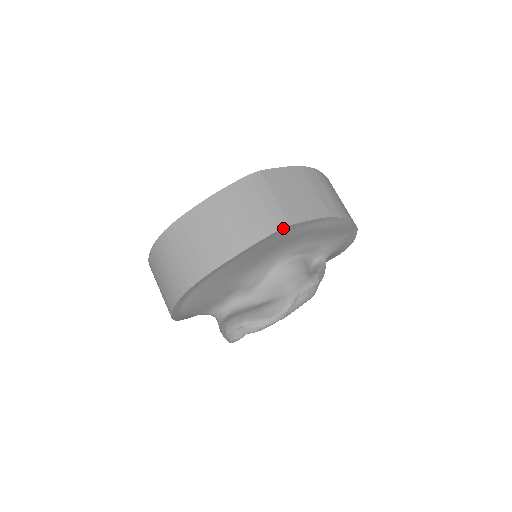
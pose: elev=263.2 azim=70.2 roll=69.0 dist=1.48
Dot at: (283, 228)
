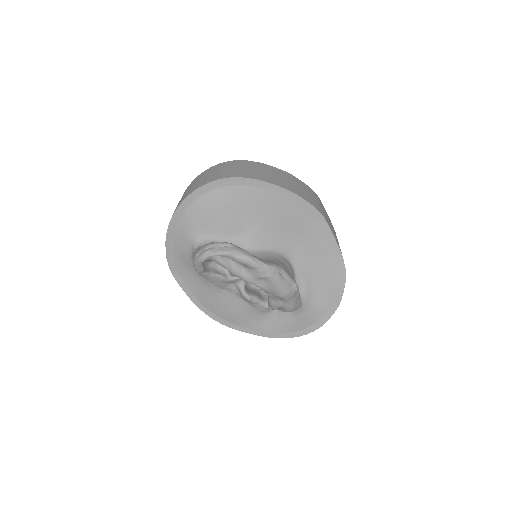
Dot at: (320, 212)
